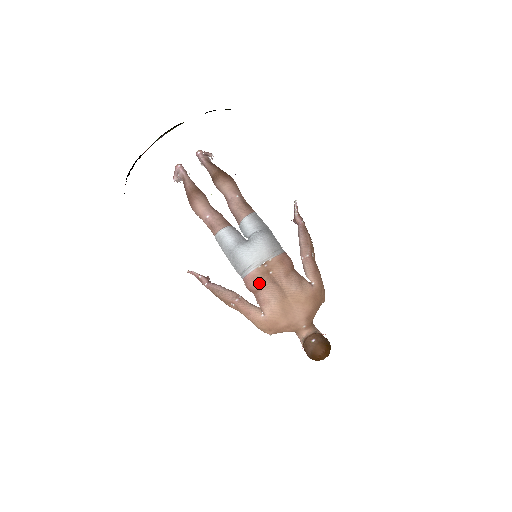
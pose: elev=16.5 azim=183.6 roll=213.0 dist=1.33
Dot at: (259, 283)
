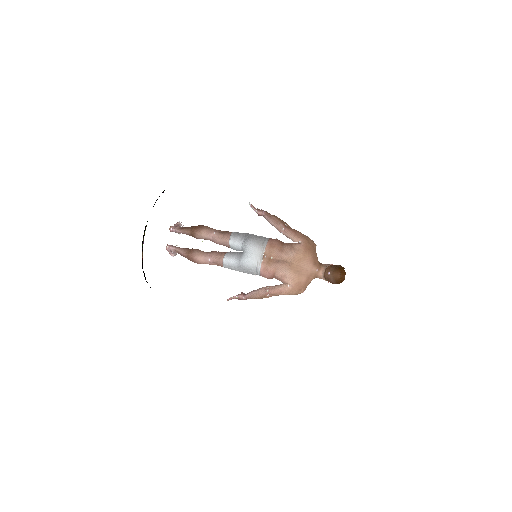
Dot at: (271, 270)
